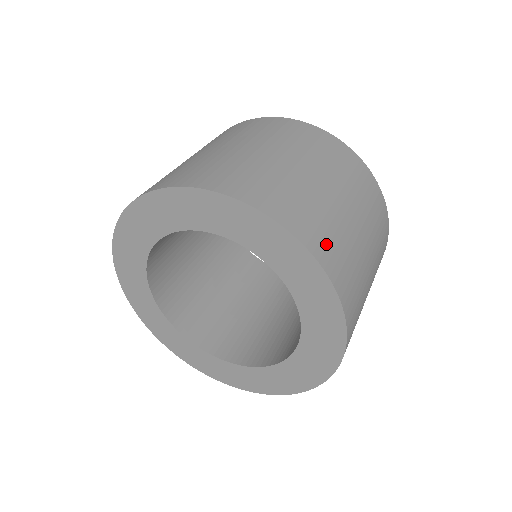
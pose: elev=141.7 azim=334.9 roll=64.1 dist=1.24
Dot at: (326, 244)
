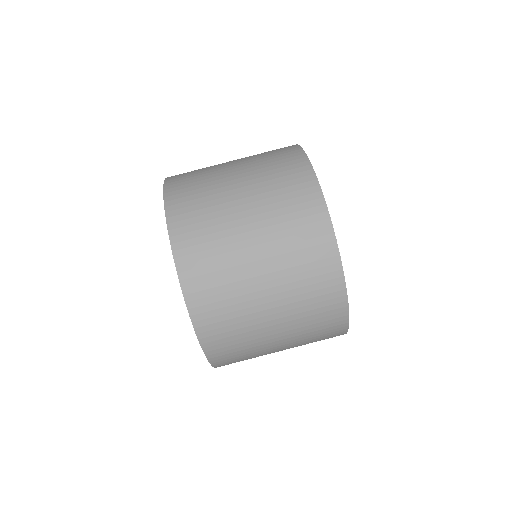
Dot at: (232, 362)
